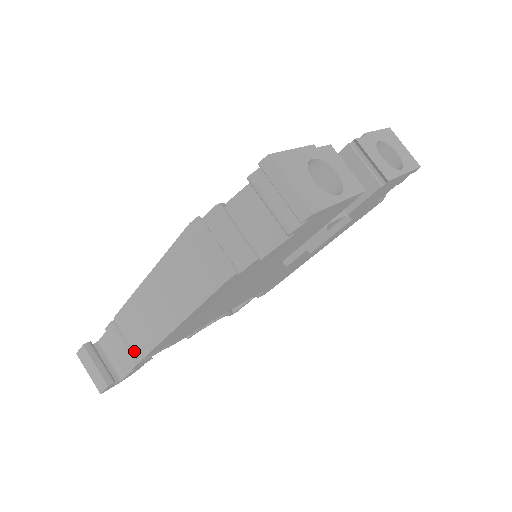
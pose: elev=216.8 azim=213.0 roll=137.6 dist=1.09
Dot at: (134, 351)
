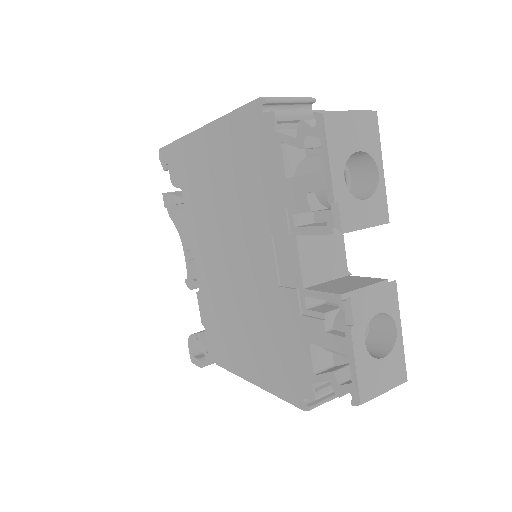
Dot at: occluded
